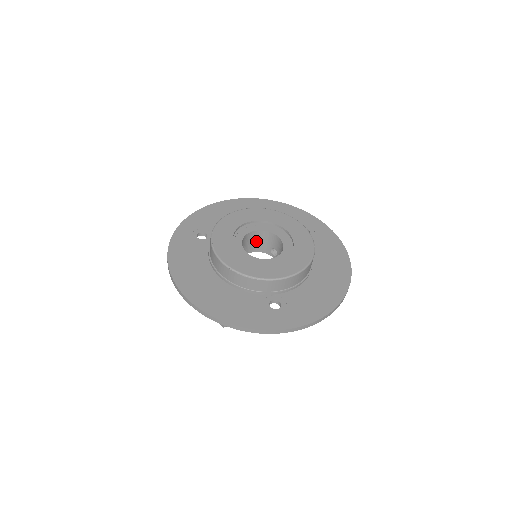
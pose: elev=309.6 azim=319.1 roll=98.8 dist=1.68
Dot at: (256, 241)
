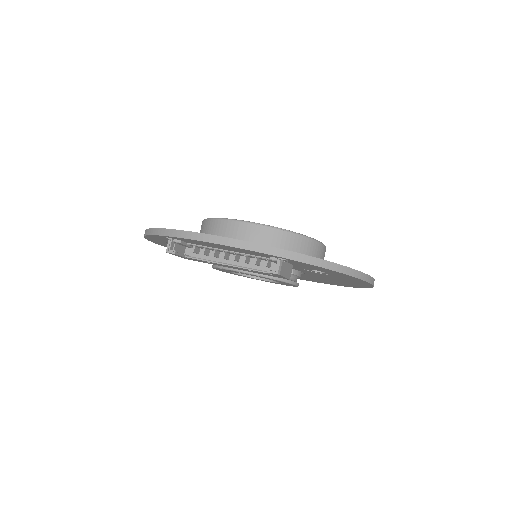
Dot at: occluded
